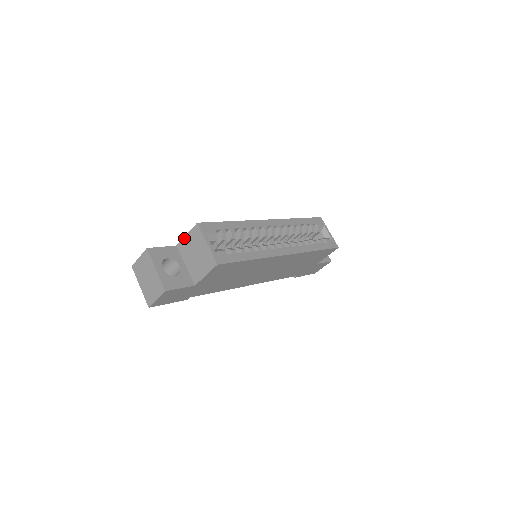
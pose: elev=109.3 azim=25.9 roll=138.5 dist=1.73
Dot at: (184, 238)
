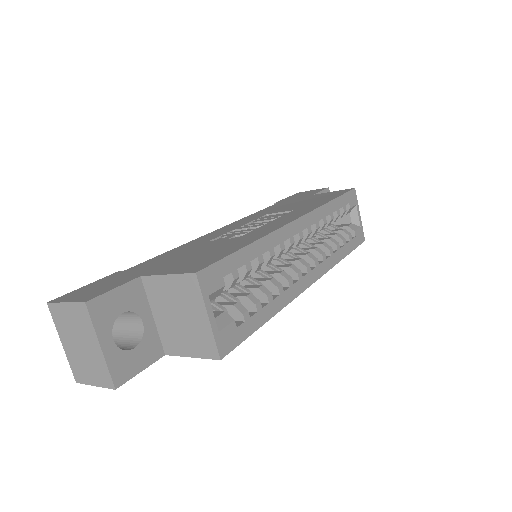
Dot at: (160, 277)
